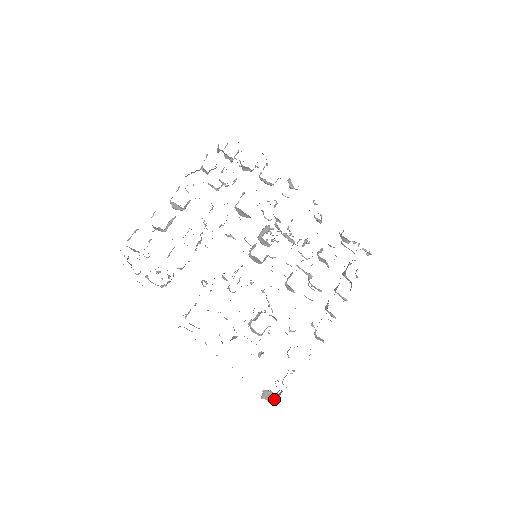
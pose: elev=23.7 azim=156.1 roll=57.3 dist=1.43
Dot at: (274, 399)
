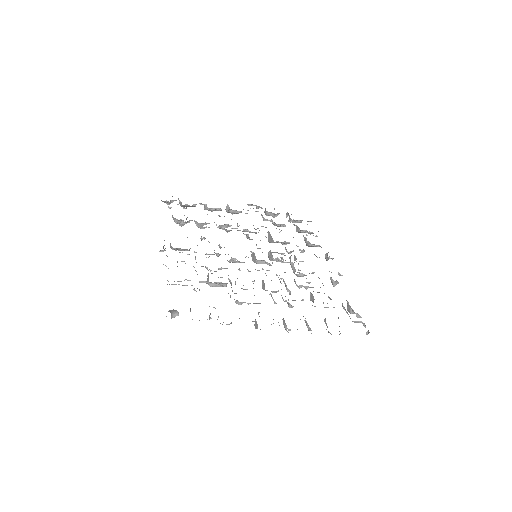
Dot at: occluded
